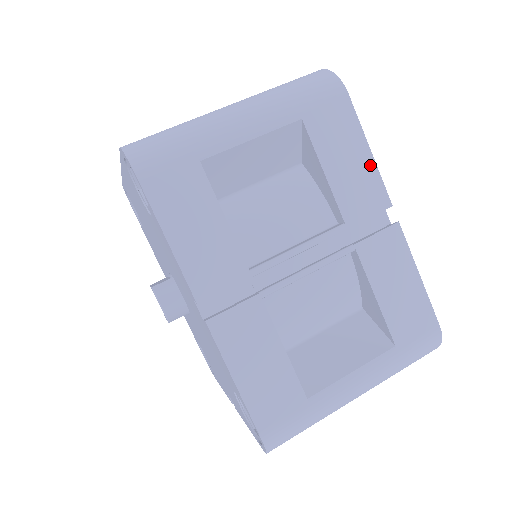
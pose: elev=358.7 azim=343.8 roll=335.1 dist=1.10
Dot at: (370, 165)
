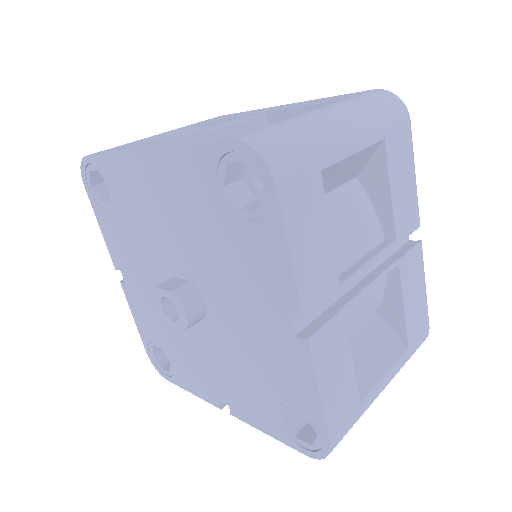
Dot at: (414, 189)
